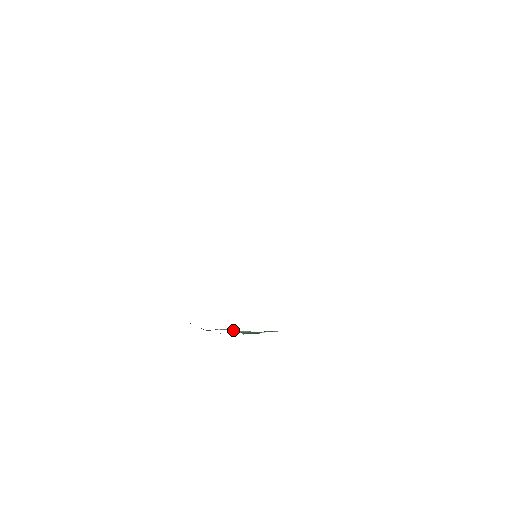
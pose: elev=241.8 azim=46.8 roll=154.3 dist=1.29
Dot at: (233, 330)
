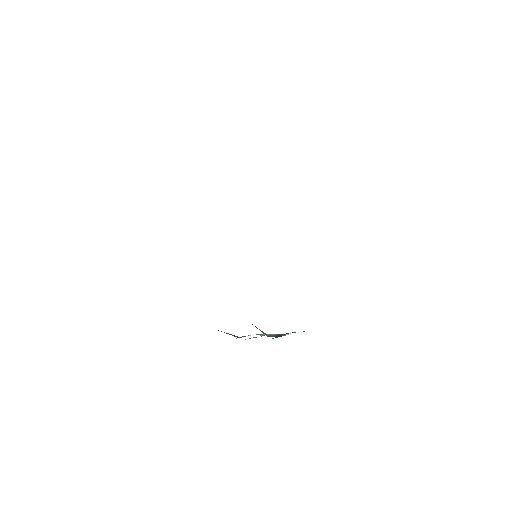
Dot at: (263, 334)
